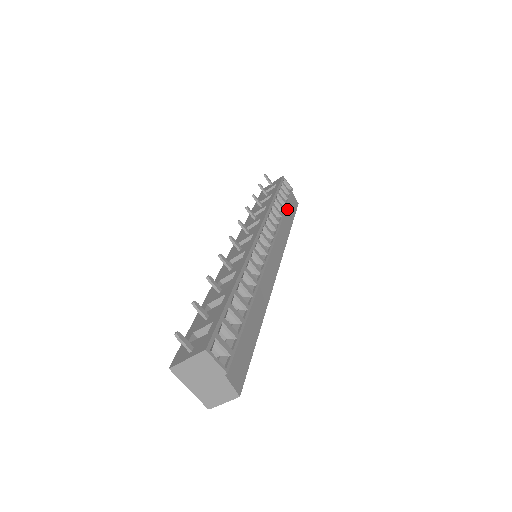
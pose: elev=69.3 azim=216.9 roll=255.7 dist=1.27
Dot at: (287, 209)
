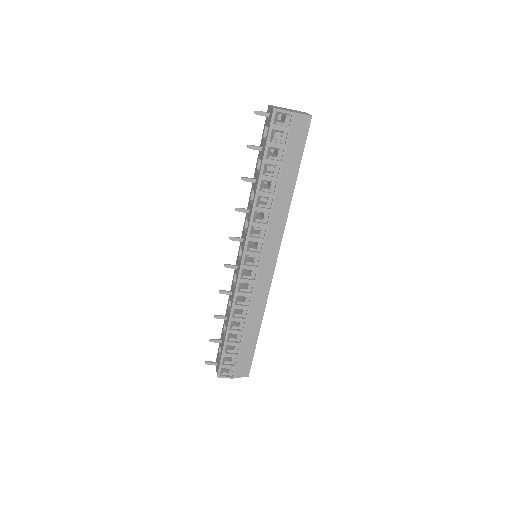
Dot at: (285, 165)
